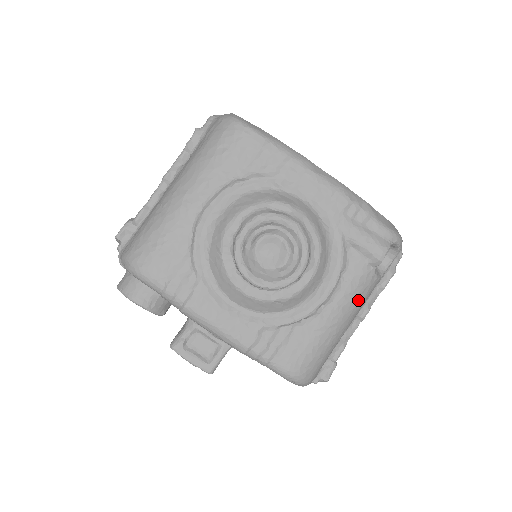
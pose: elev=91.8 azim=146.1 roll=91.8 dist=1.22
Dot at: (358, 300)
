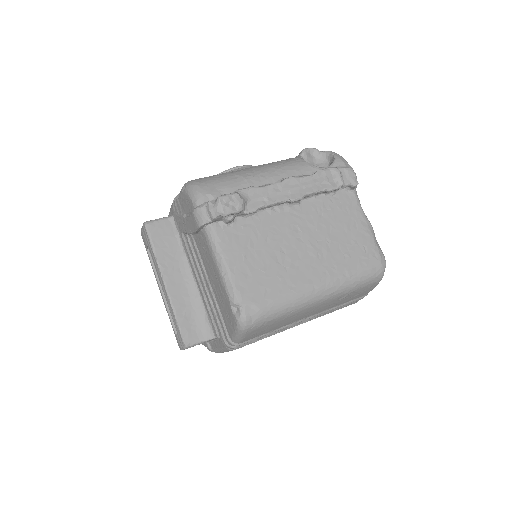
Dot at: (276, 164)
